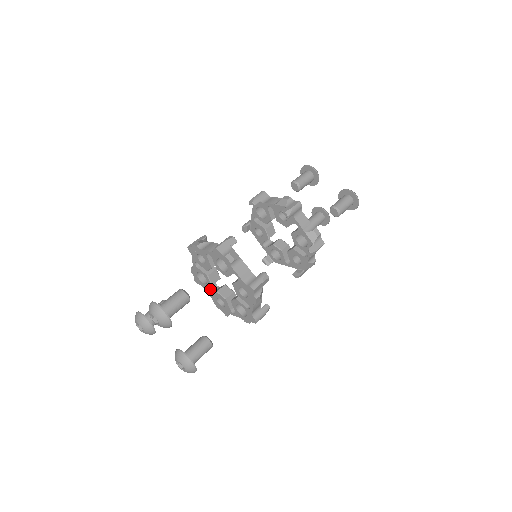
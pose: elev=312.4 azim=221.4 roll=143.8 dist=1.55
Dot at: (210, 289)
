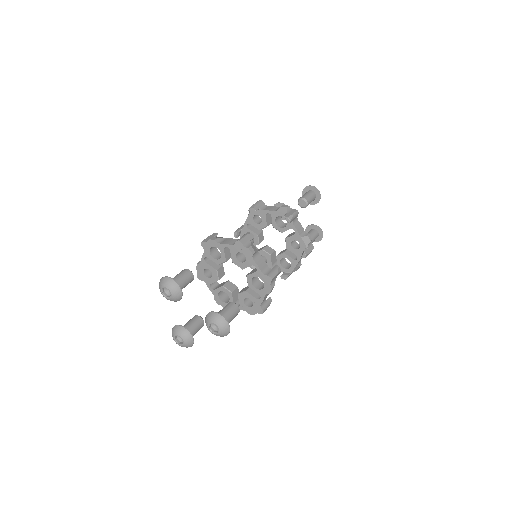
Dot at: (238, 305)
